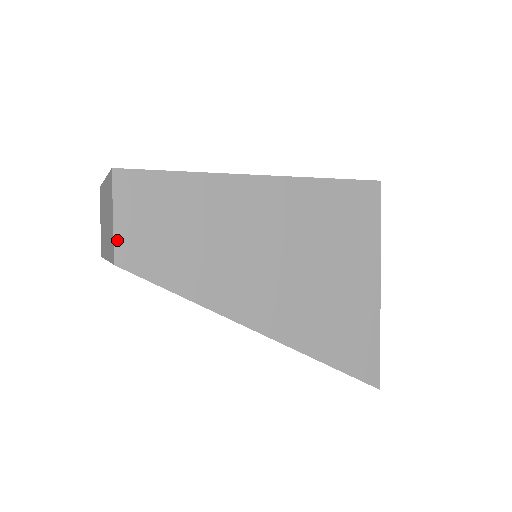
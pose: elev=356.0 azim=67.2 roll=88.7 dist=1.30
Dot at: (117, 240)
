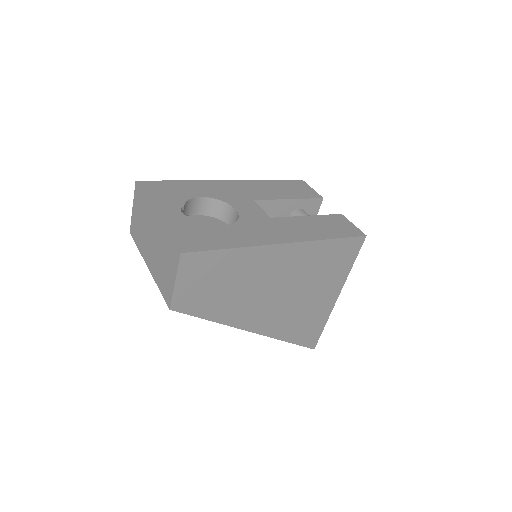
Dot at: (175, 296)
